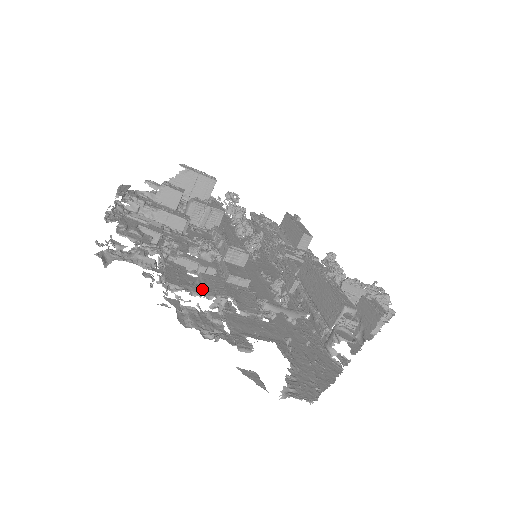
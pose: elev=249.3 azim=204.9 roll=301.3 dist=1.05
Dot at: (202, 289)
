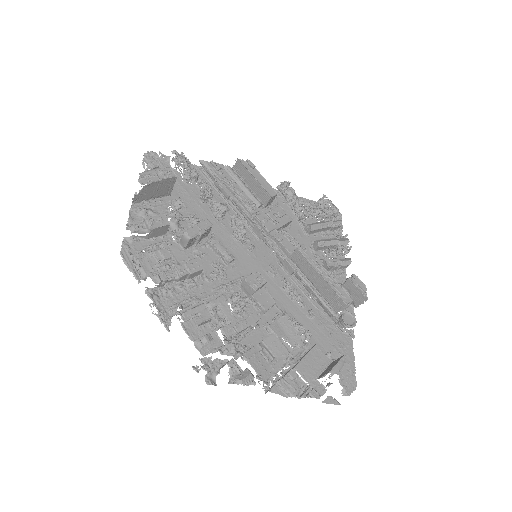
Dot at: (277, 362)
